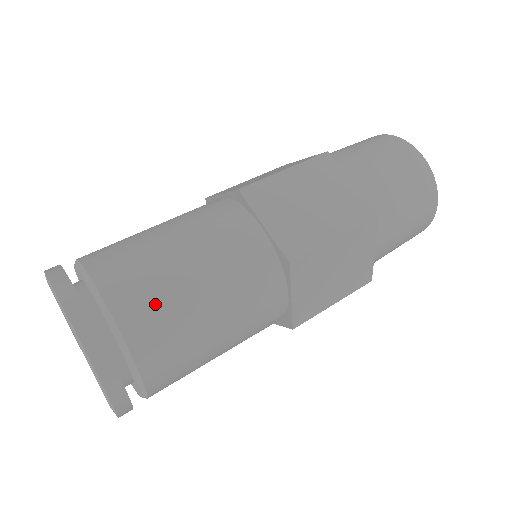
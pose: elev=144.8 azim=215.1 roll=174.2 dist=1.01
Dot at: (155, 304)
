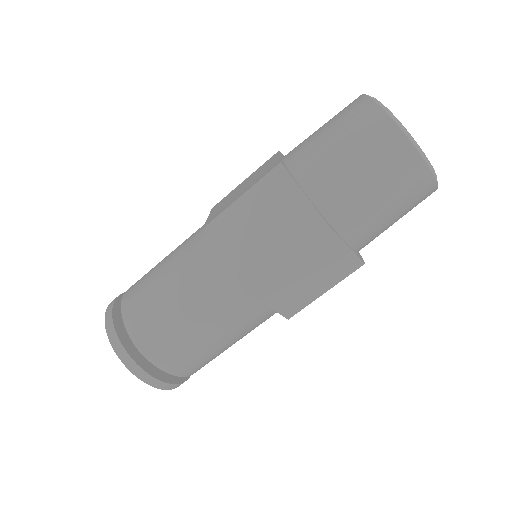
Dot at: (140, 285)
